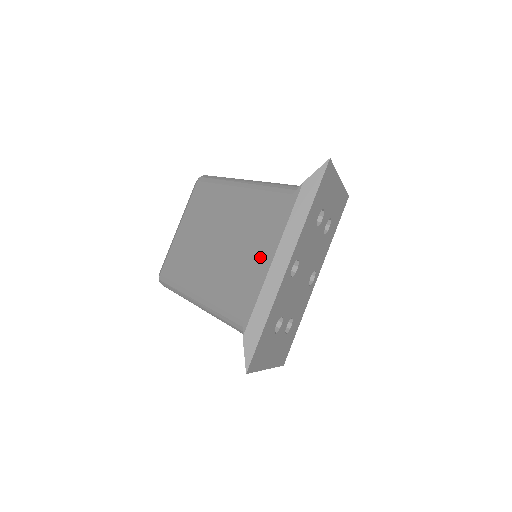
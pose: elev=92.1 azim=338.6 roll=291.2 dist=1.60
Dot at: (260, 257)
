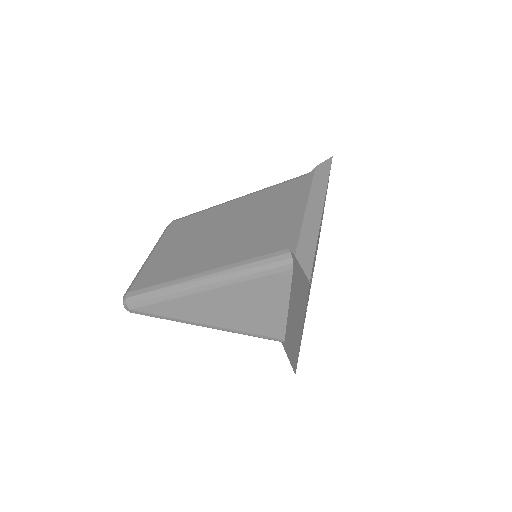
Dot at: (289, 211)
